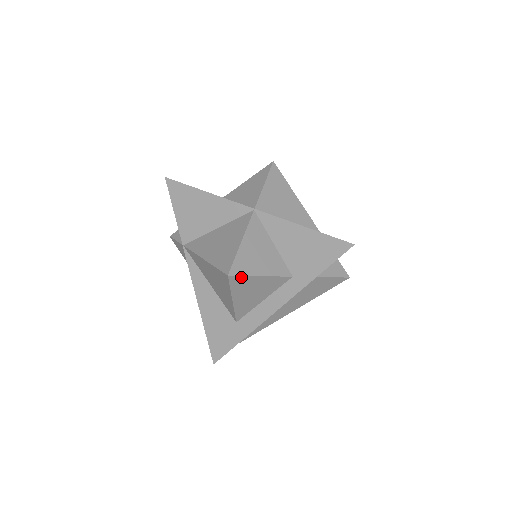
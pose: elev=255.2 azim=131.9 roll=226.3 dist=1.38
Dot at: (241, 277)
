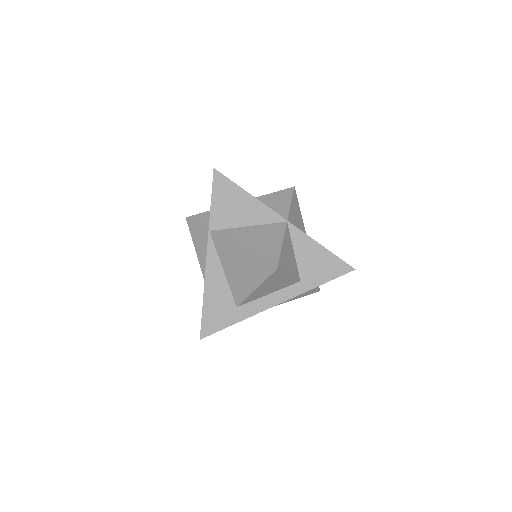
Dot at: (280, 273)
